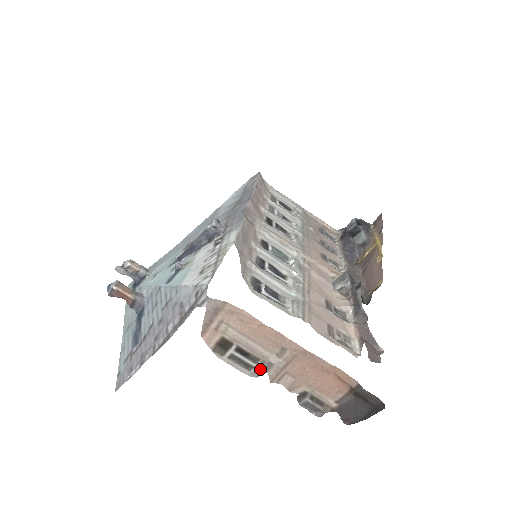
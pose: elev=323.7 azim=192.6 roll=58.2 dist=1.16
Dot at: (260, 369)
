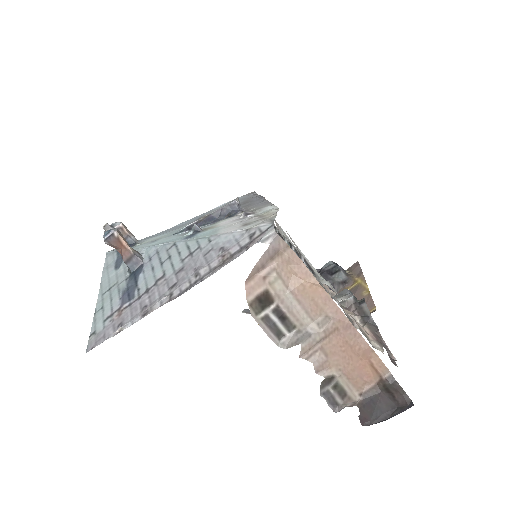
Dot at: (293, 339)
